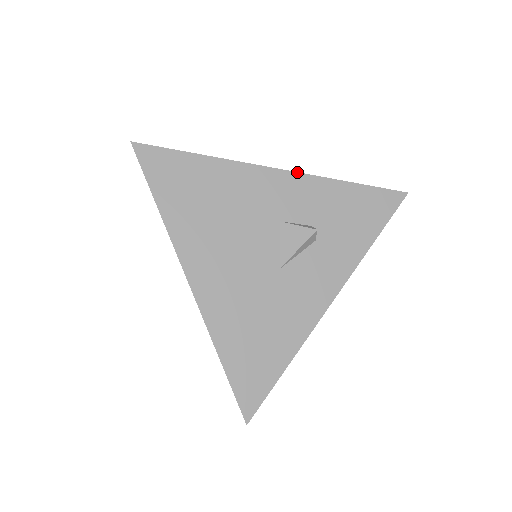
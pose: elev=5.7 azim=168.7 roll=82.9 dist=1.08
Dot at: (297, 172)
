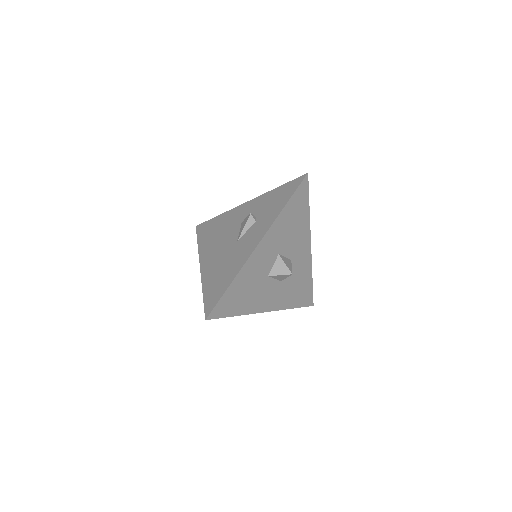
Dot at: (254, 199)
